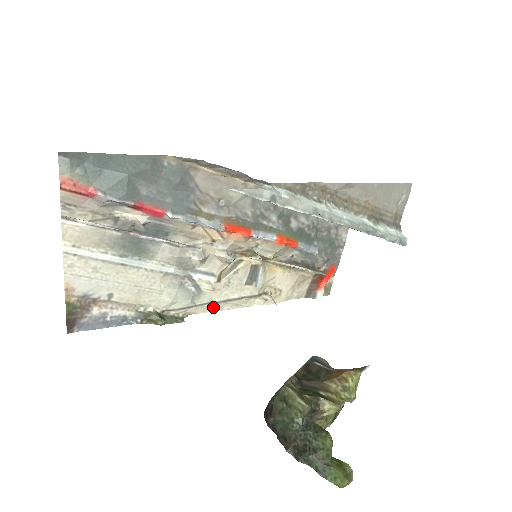
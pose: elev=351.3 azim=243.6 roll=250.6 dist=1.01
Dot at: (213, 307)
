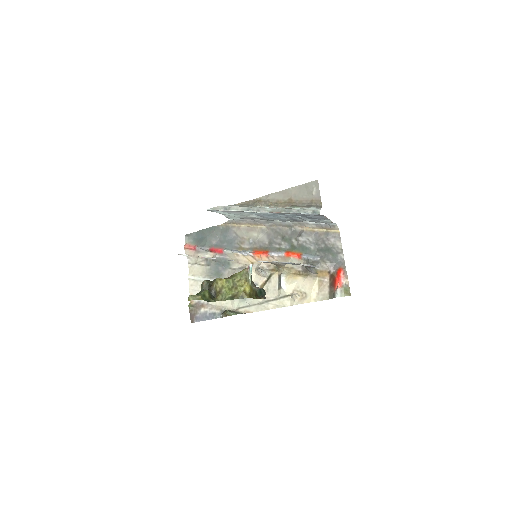
Dot at: (262, 307)
